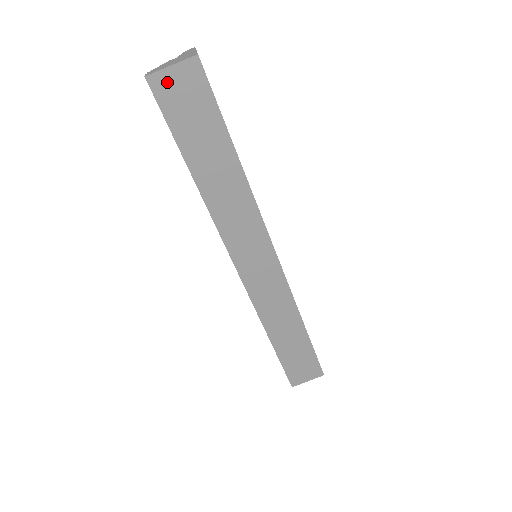
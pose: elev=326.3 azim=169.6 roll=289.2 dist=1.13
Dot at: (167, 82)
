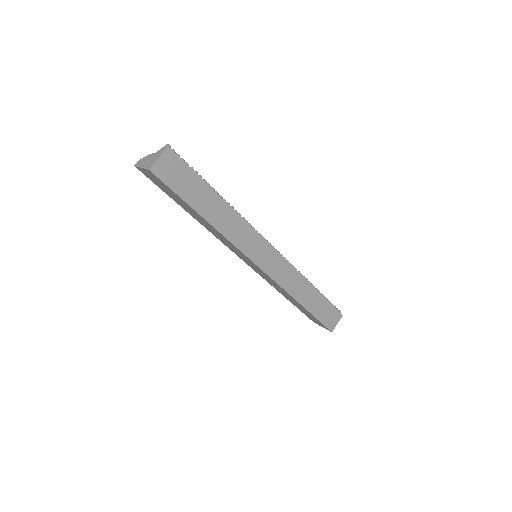
Dot at: (145, 173)
